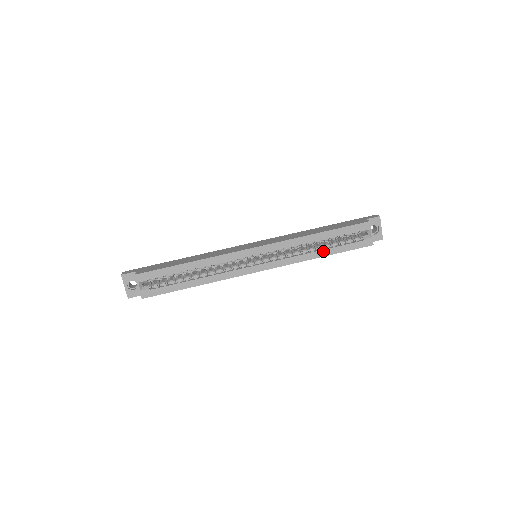
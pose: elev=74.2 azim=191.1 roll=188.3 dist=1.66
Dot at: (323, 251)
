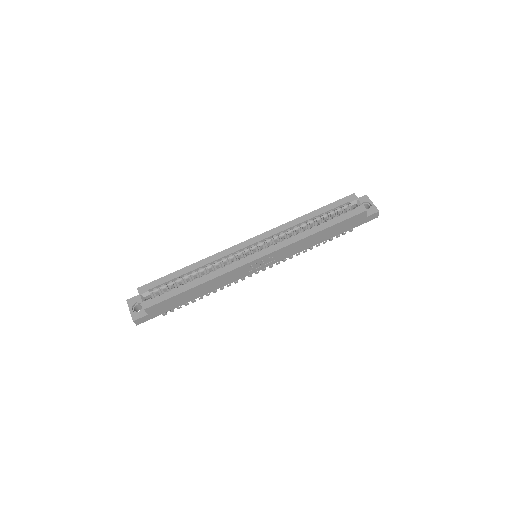
Dot at: (318, 227)
